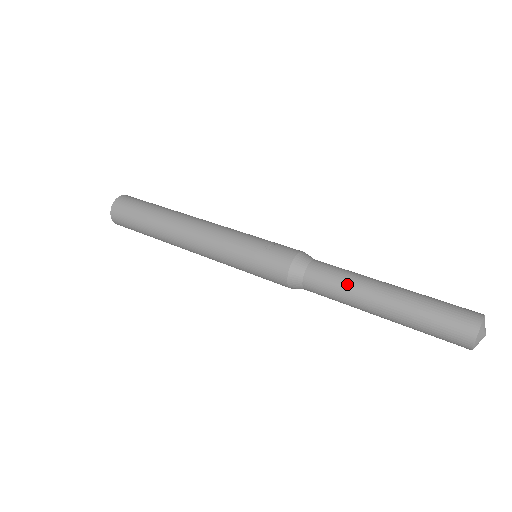
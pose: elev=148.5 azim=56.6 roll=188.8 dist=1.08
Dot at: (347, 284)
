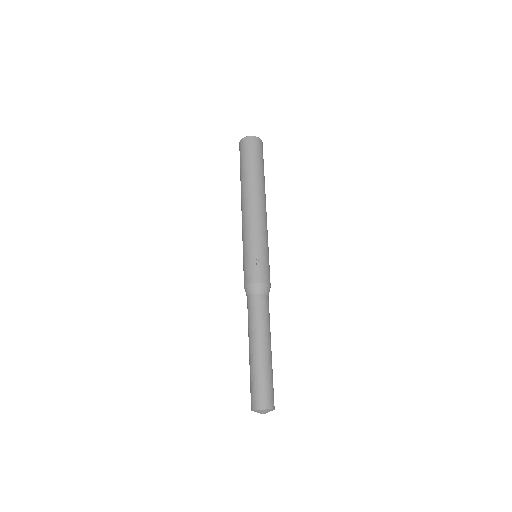
Dot at: (255, 324)
